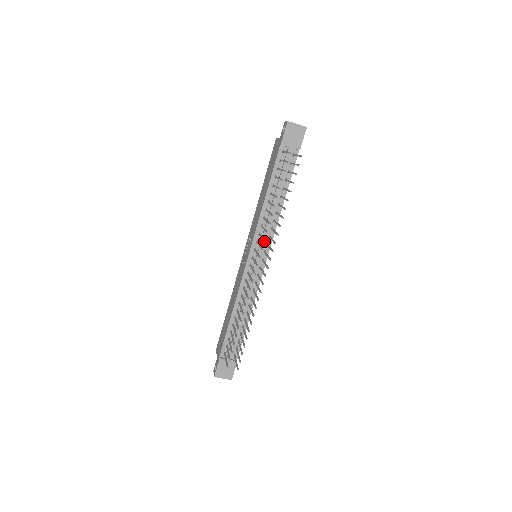
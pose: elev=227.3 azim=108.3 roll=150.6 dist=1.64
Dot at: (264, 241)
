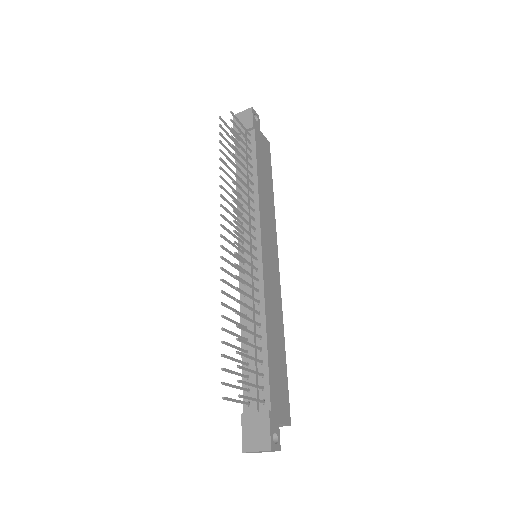
Dot at: (248, 227)
